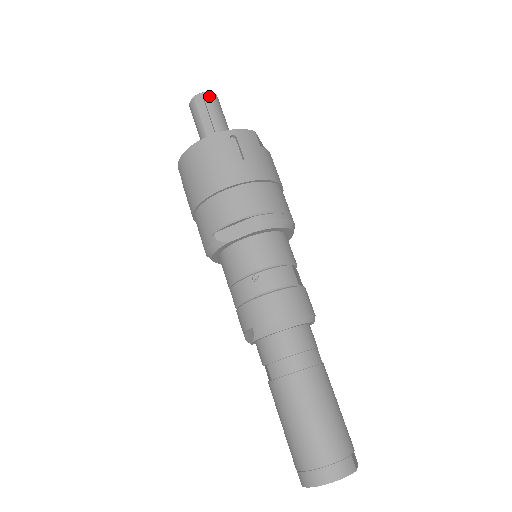
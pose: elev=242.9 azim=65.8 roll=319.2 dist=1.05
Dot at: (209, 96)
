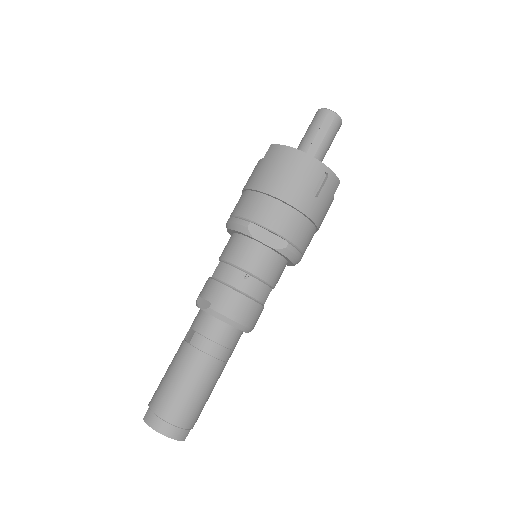
Dot at: (338, 121)
